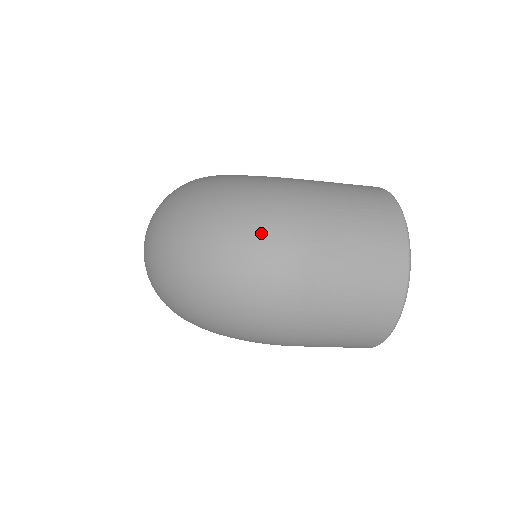
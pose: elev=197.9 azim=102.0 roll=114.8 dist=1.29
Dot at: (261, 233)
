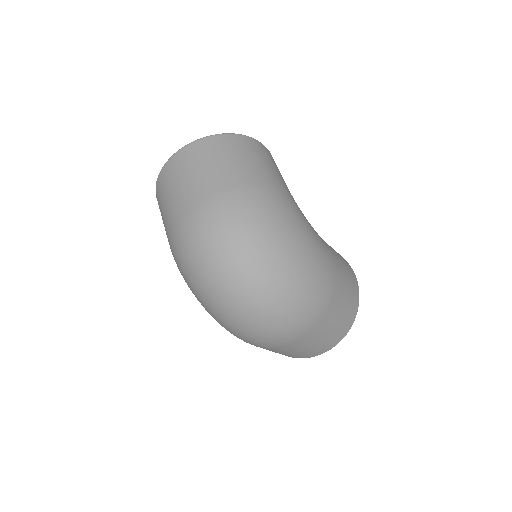
Dot at: (299, 310)
